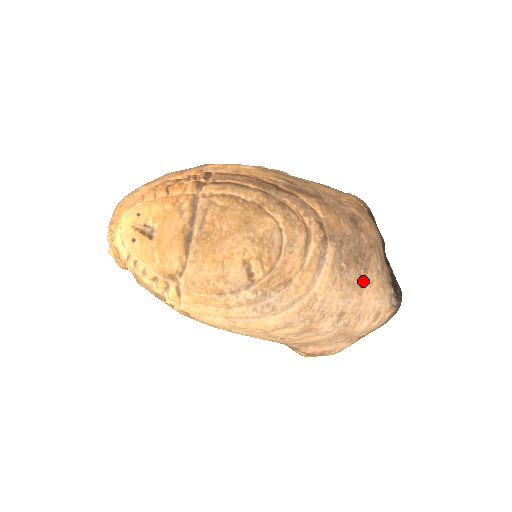
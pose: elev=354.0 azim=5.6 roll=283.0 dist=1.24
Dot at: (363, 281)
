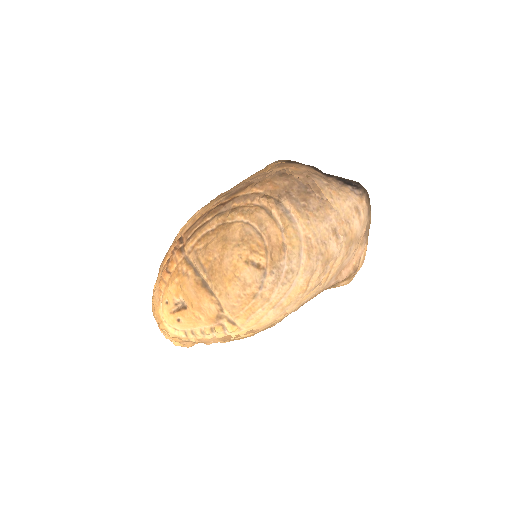
Dot at: (324, 199)
